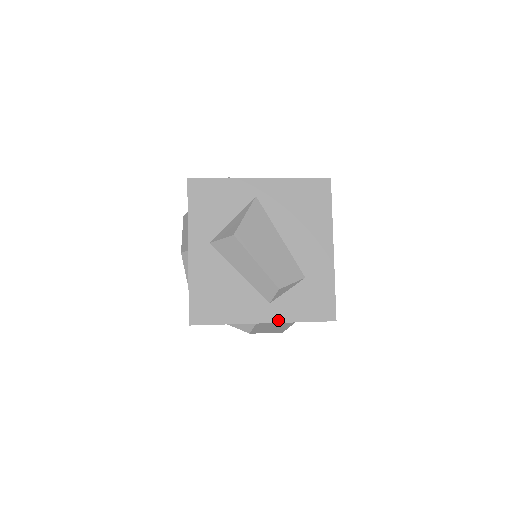
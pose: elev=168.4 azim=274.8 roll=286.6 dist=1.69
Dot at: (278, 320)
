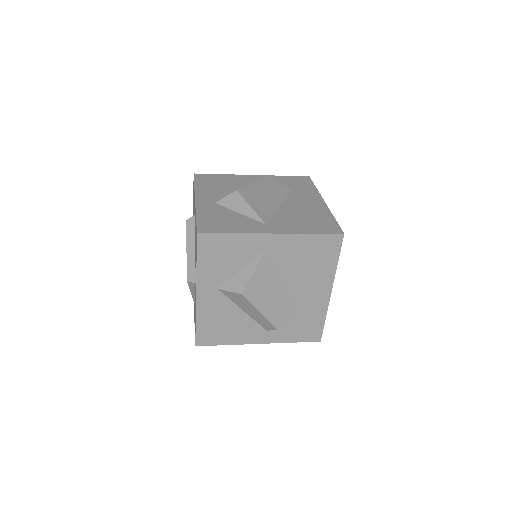
Dot at: (272, 342)
